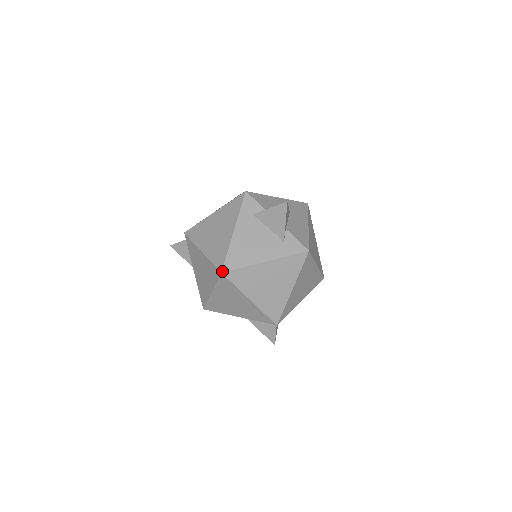
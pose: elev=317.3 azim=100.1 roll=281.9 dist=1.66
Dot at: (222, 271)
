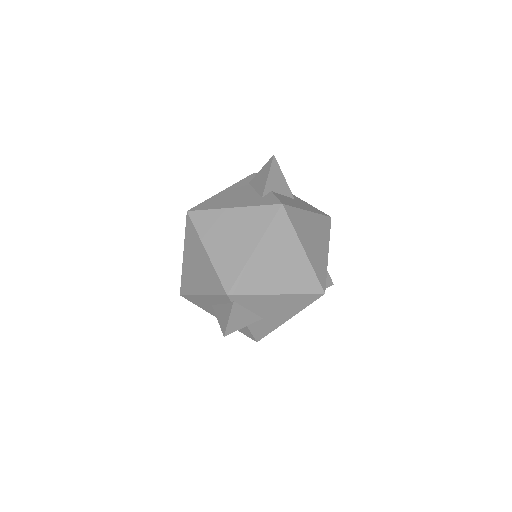
Dot at: (189, 210)
